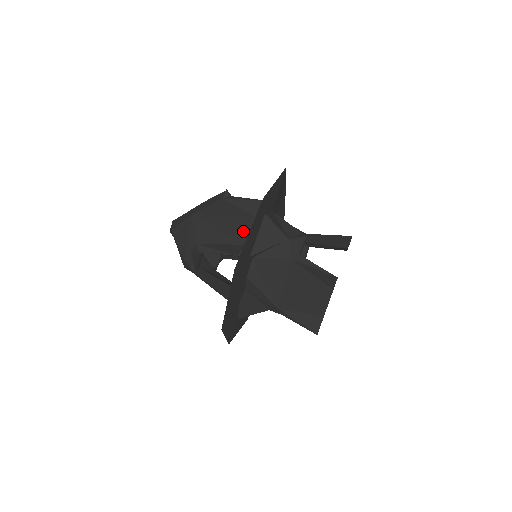
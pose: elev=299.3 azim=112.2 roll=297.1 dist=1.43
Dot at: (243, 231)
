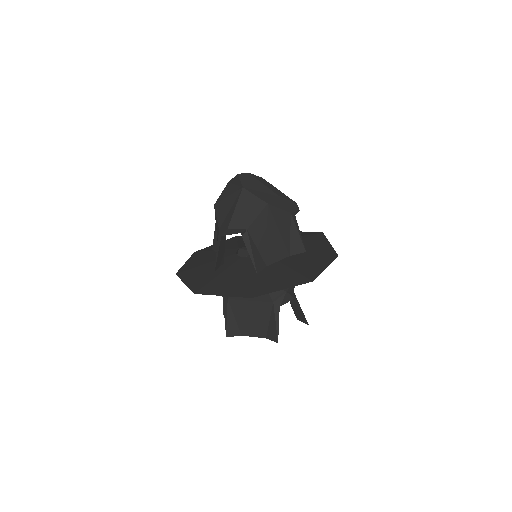
Dot at: (275, 255)
